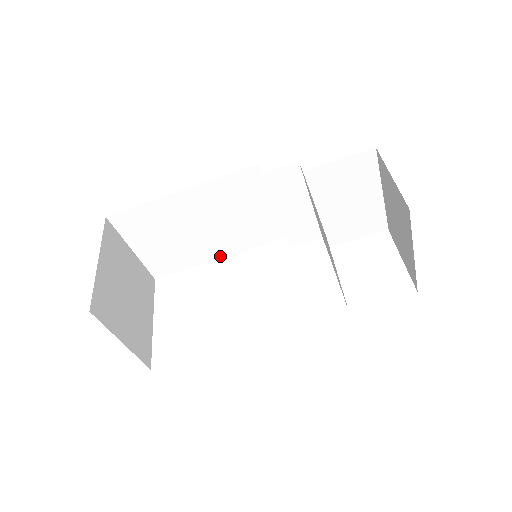
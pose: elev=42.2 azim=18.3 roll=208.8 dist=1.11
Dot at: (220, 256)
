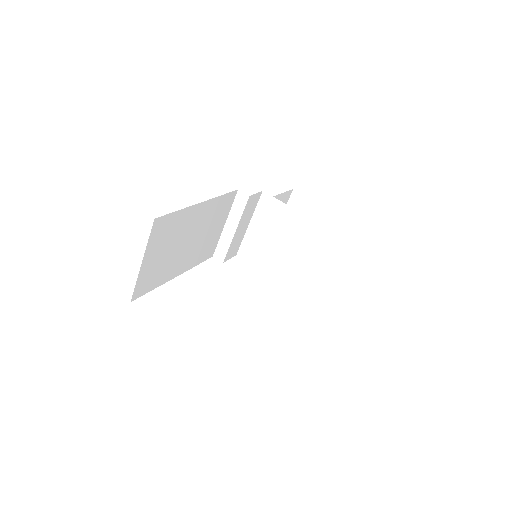
Dot at: (178, 274)
